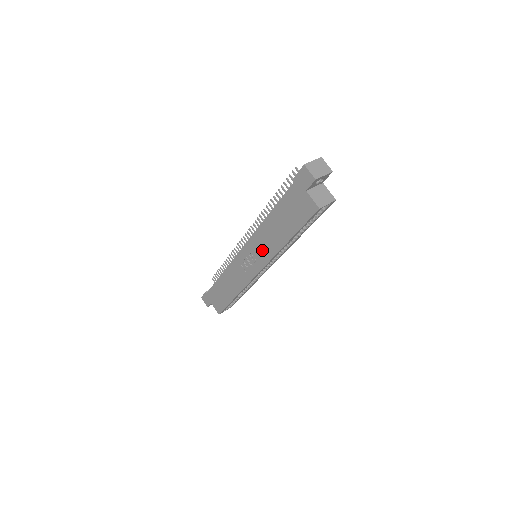
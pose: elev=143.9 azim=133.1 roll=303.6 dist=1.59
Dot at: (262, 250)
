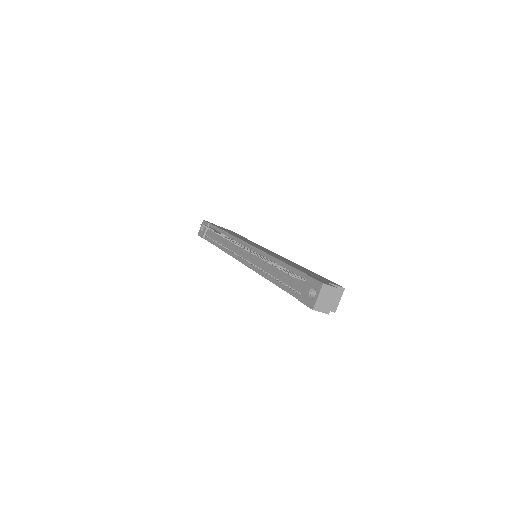
Dot at: occluded
